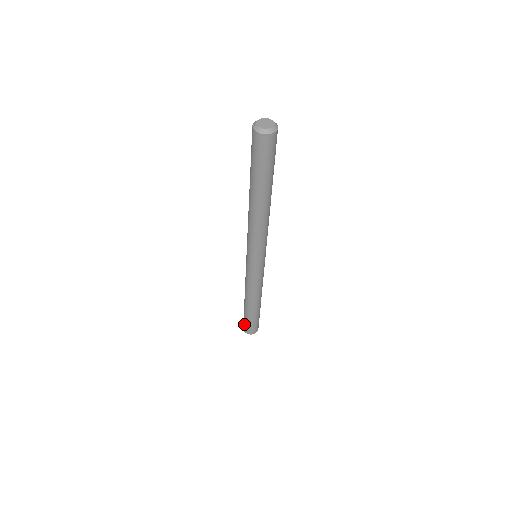
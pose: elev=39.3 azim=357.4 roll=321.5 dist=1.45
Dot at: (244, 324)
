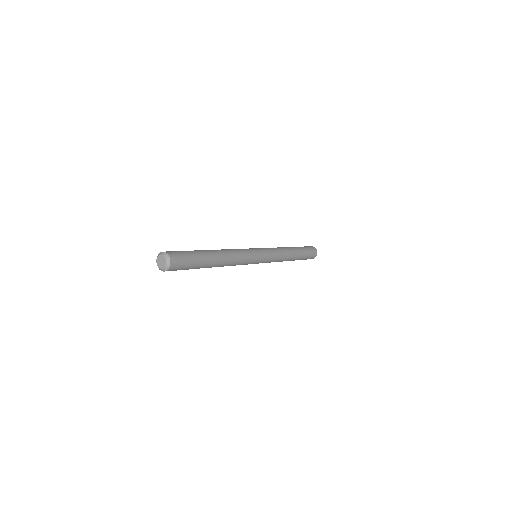
Dot at: occluded
